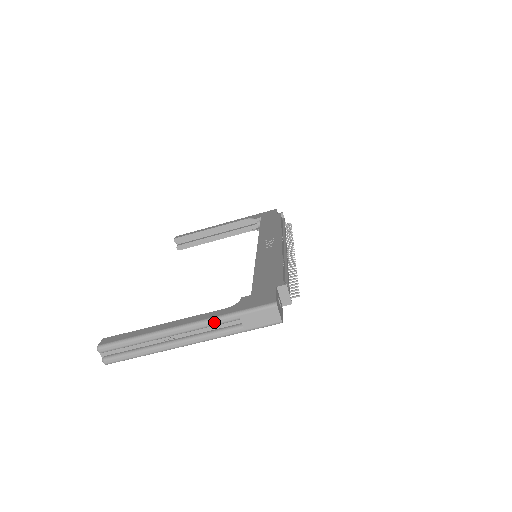
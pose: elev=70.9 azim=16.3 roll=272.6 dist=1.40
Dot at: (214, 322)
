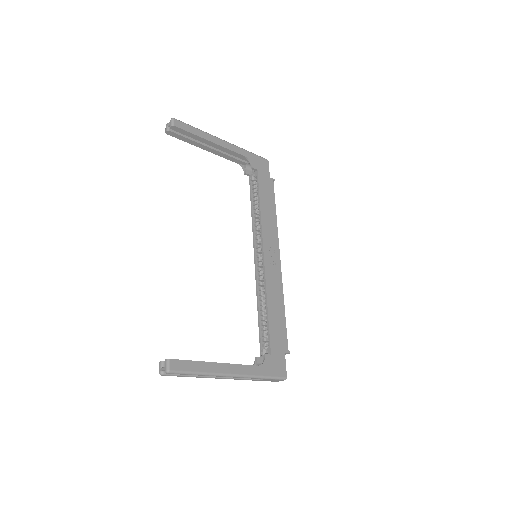
Dot at: occluded
